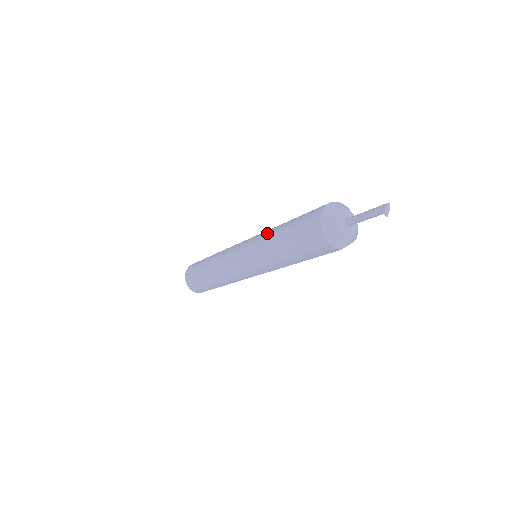
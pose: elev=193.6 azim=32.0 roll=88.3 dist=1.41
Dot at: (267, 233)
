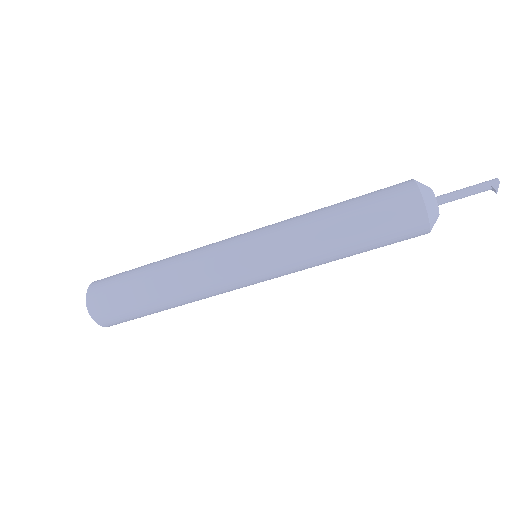
Dot at: (306, 222)
